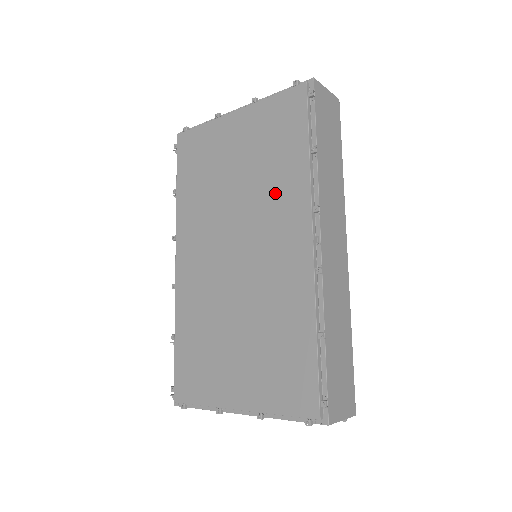
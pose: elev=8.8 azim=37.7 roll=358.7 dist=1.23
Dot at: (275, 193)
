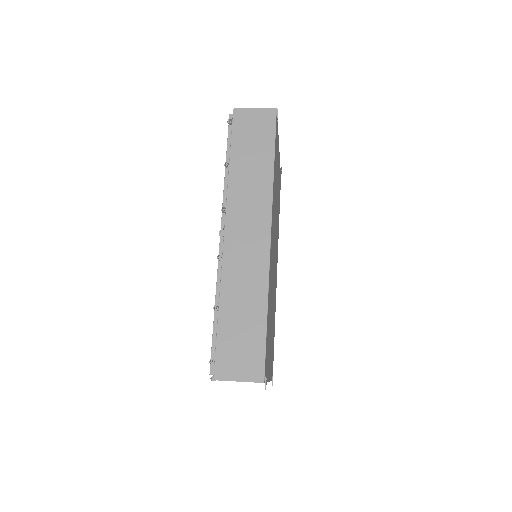
Dot at: occluded
